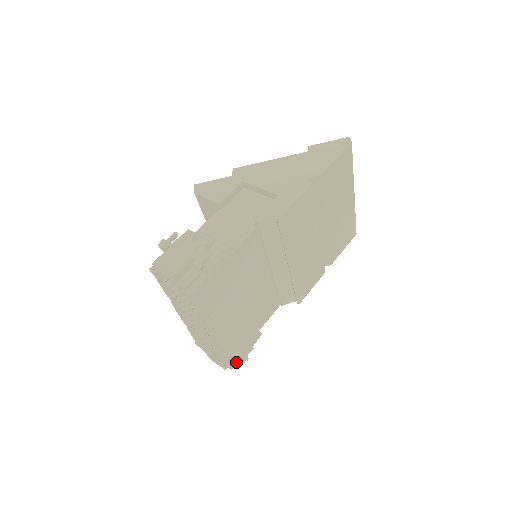
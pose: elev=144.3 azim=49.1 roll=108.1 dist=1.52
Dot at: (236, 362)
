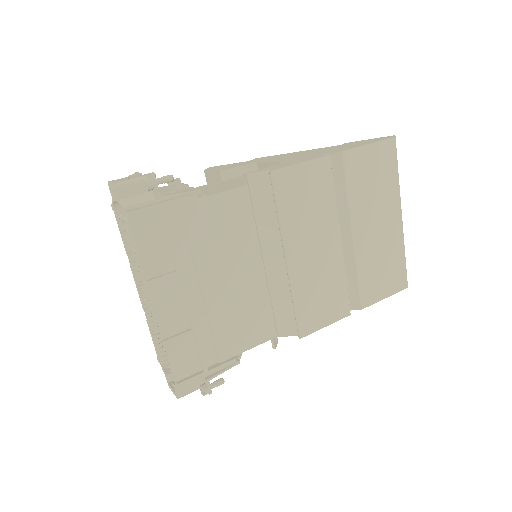
Dot at: (189, 381)
